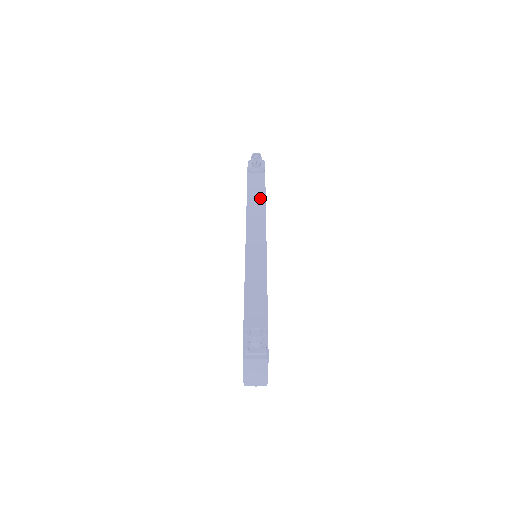
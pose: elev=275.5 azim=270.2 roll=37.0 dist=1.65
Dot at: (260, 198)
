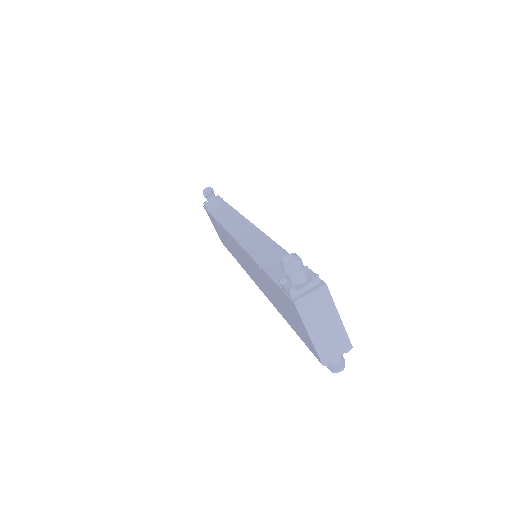
Dot at: (230, 213)
